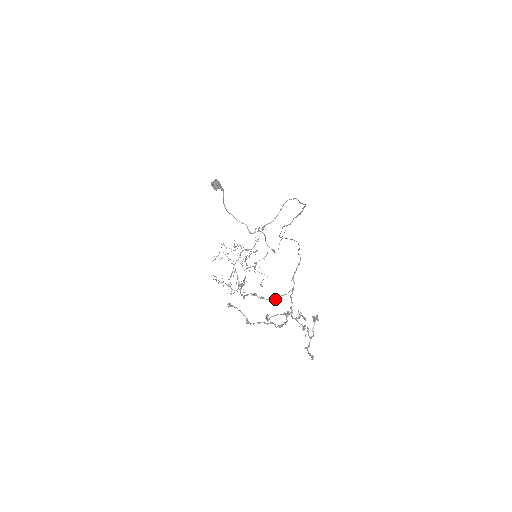
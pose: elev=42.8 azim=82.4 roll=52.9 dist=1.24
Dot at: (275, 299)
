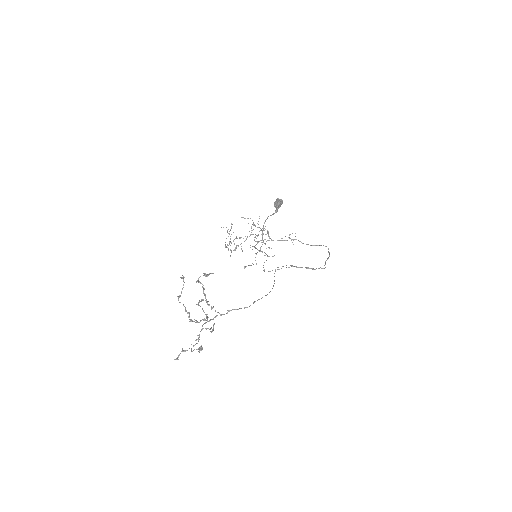
Dot at: (209, 305)
